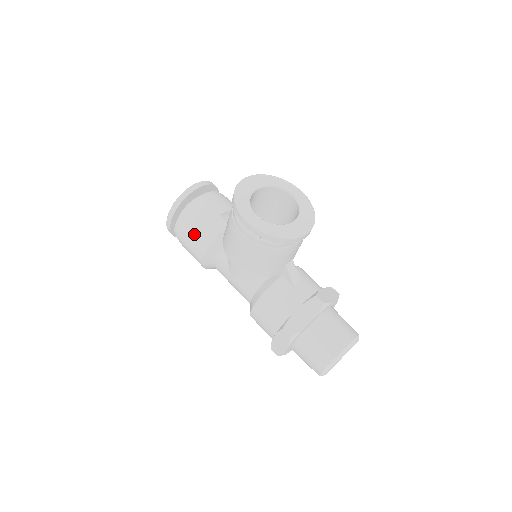
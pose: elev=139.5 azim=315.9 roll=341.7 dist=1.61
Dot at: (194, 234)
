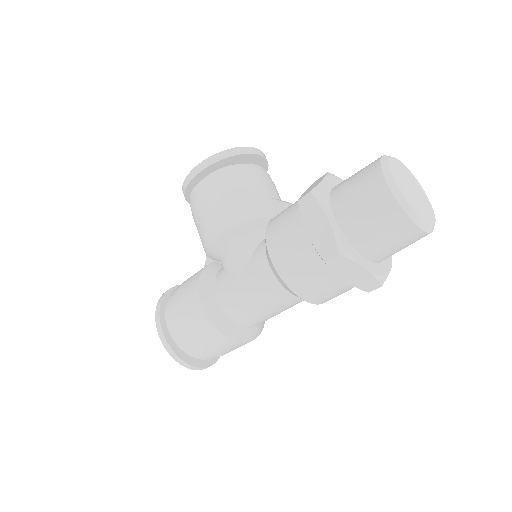
Dot at: (182, 293)
